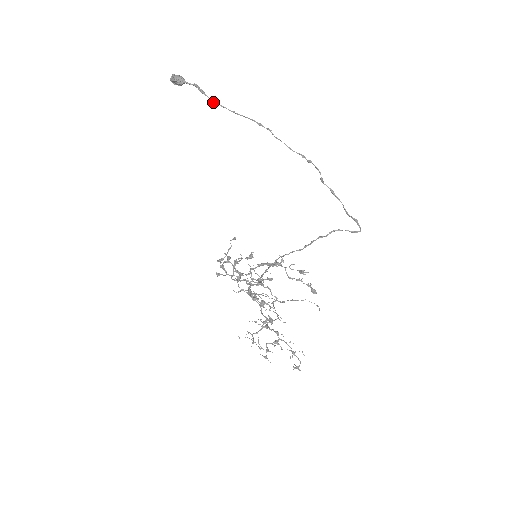
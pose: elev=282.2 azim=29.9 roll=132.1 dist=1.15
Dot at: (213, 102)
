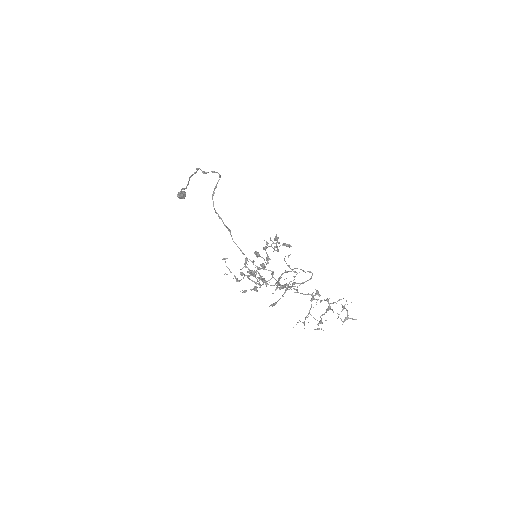
Dot at: occluded
